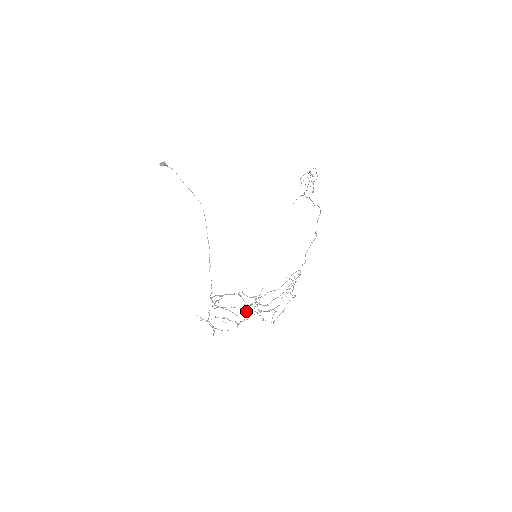
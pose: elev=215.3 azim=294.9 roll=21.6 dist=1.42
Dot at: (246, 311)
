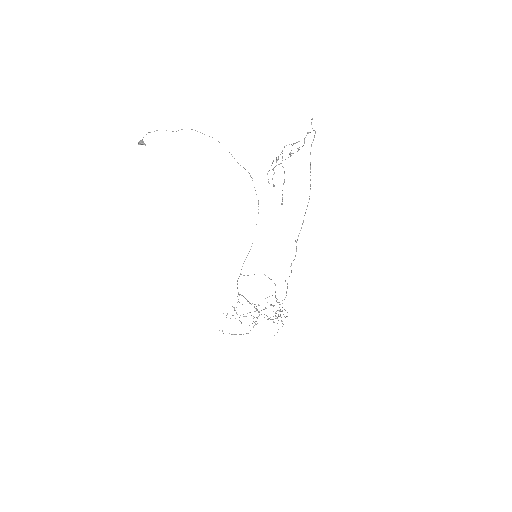
Dot at: occluded
